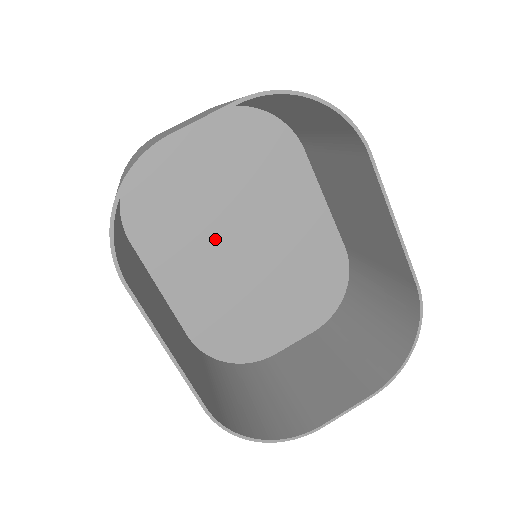
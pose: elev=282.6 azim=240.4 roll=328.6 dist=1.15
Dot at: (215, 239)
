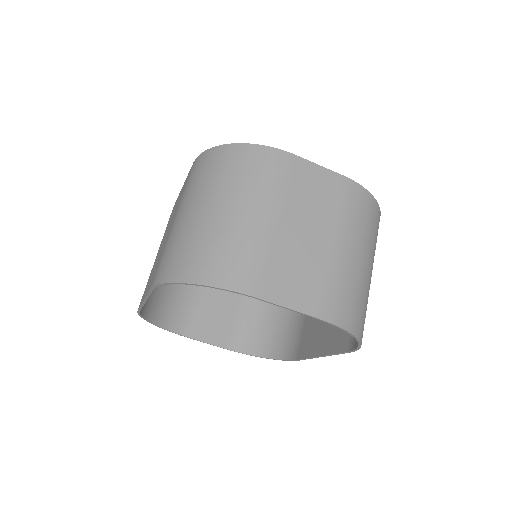
Dot at: occluded
